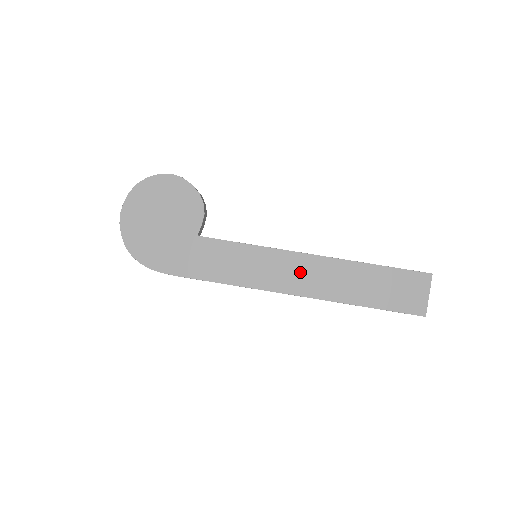
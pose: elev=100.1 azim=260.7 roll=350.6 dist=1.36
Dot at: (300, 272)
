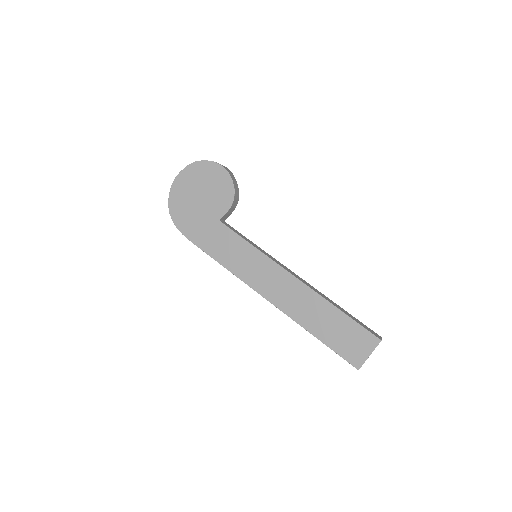
Dot at: (279, 285)
